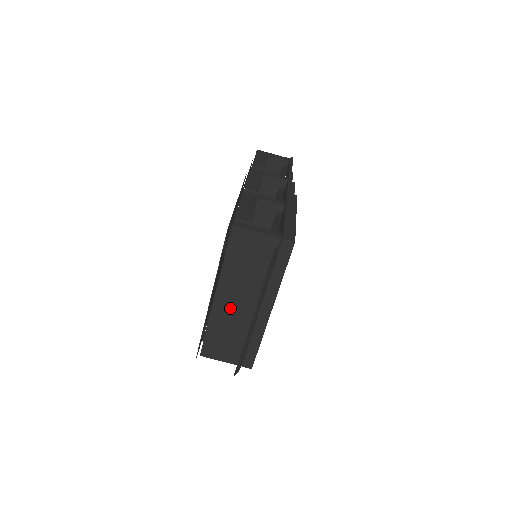
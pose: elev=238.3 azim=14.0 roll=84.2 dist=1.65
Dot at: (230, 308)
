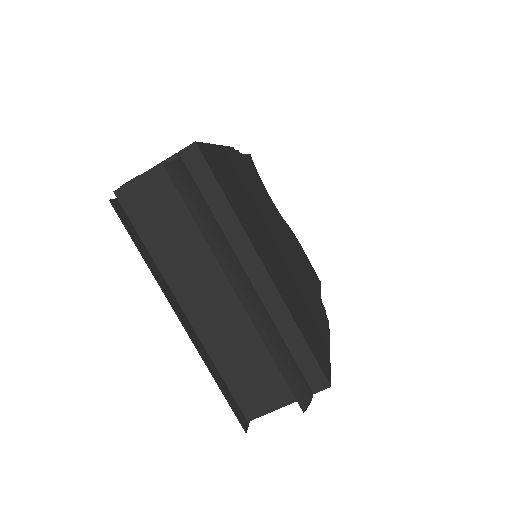
Dot at: (214, 311)
